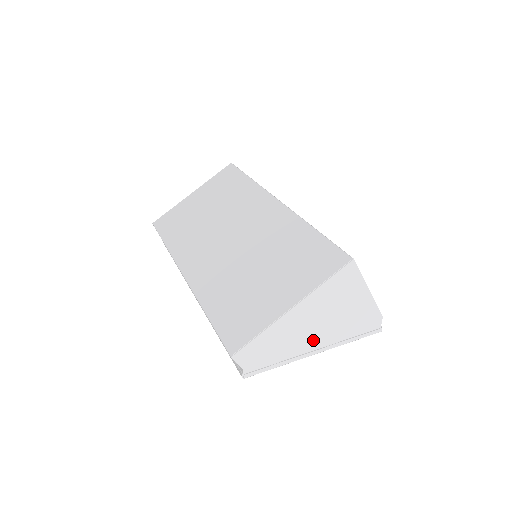
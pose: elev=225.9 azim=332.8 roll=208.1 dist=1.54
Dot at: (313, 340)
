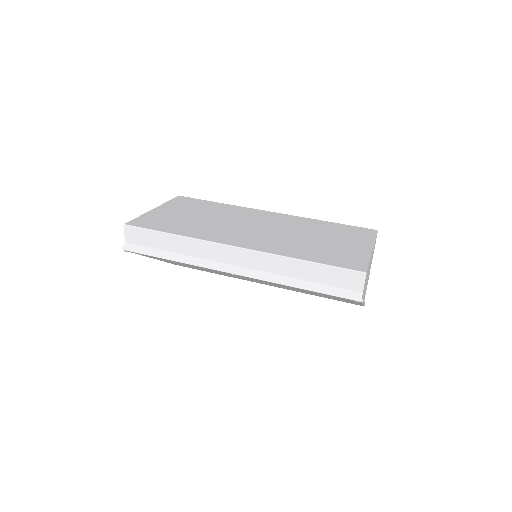
Dot at: occluded
